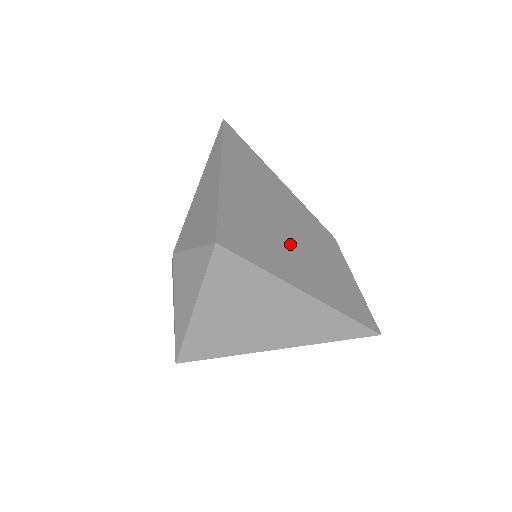
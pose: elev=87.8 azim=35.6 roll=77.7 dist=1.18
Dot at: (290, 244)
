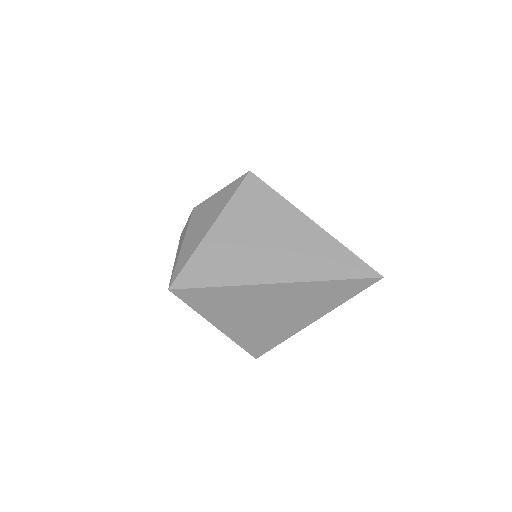
Dot at: occluded
